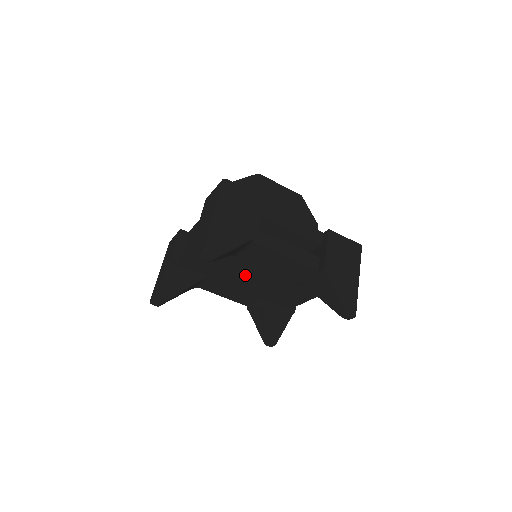
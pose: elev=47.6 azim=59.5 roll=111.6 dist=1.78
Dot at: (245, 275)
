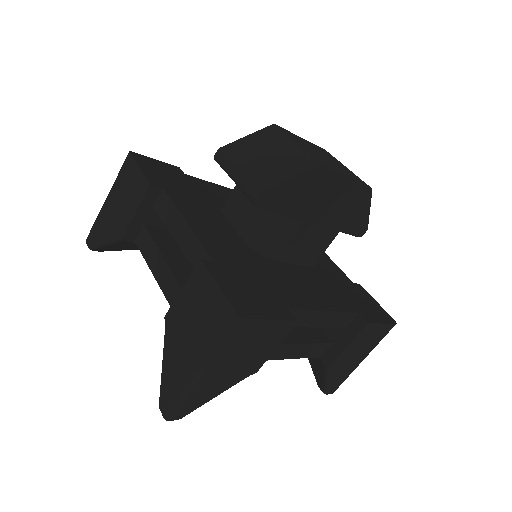
Dot at: occluded
